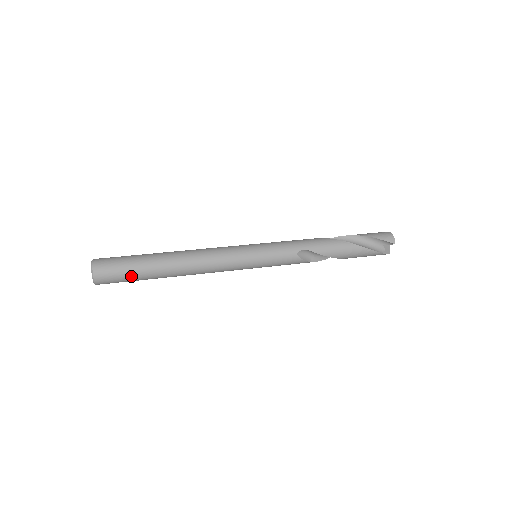
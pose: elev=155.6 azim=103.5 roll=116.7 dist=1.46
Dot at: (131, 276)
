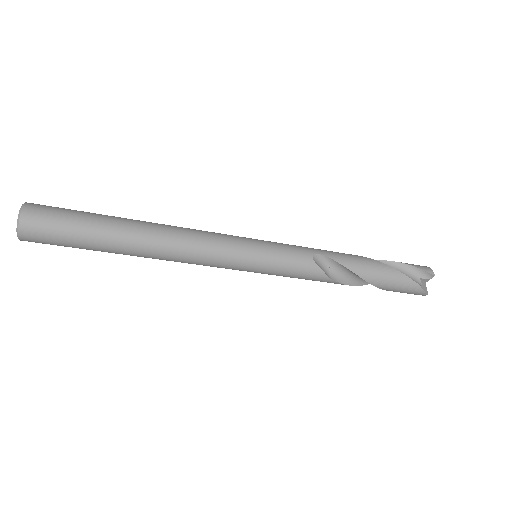
Dot at: (77, 229)
